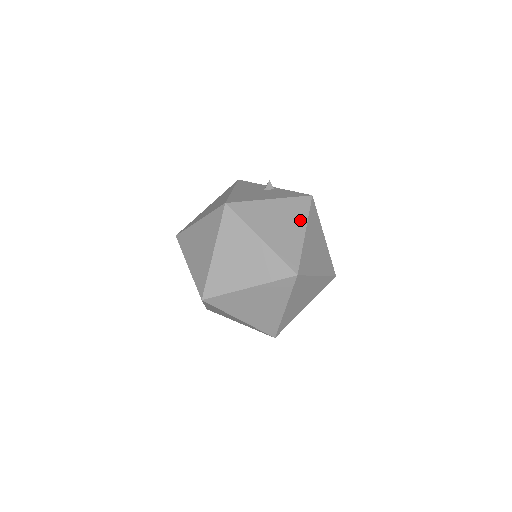
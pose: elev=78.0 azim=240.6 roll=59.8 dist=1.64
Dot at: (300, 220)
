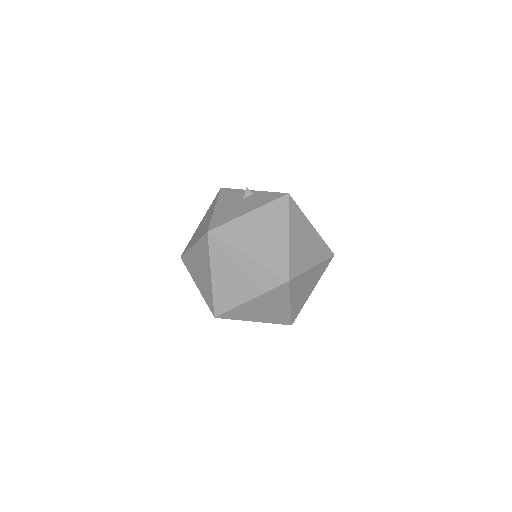
Dot at: (281, 224)
